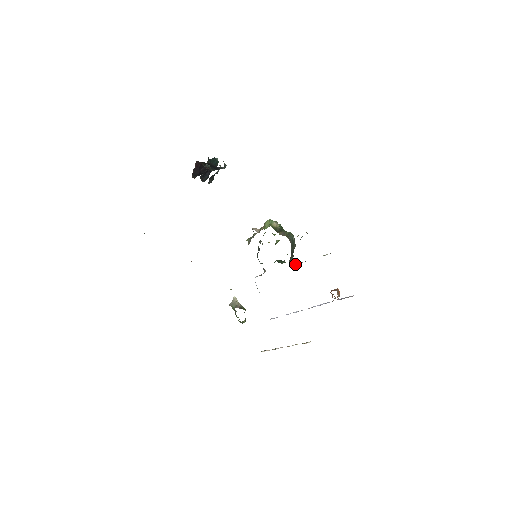
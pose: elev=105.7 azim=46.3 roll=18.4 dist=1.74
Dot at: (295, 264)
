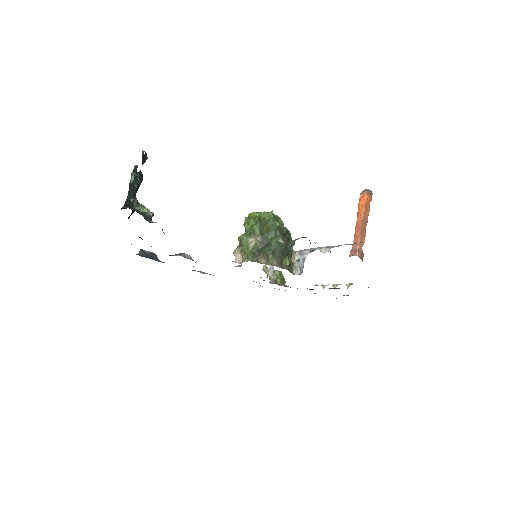
Dot at: (299, 254)
